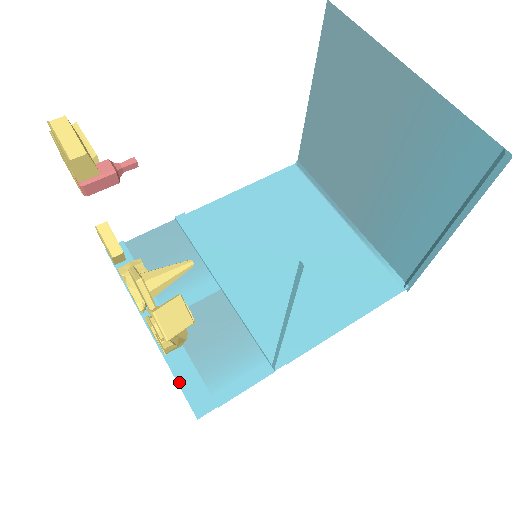
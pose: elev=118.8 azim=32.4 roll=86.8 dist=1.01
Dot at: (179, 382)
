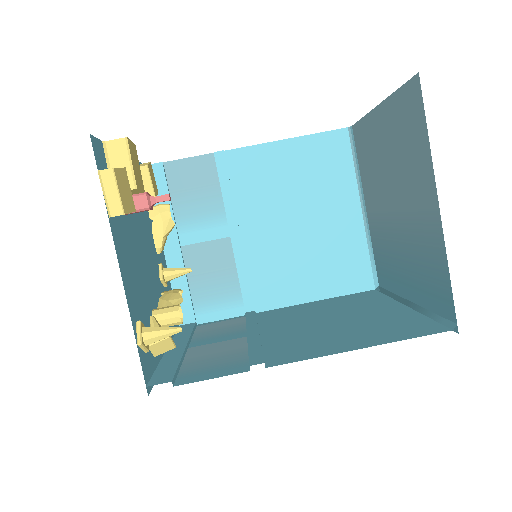
Dot at: occluded
